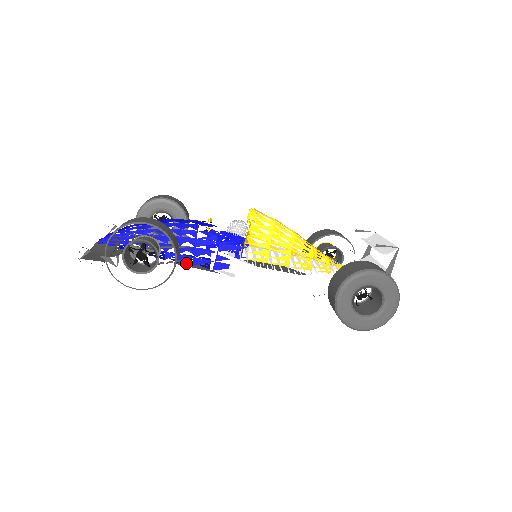
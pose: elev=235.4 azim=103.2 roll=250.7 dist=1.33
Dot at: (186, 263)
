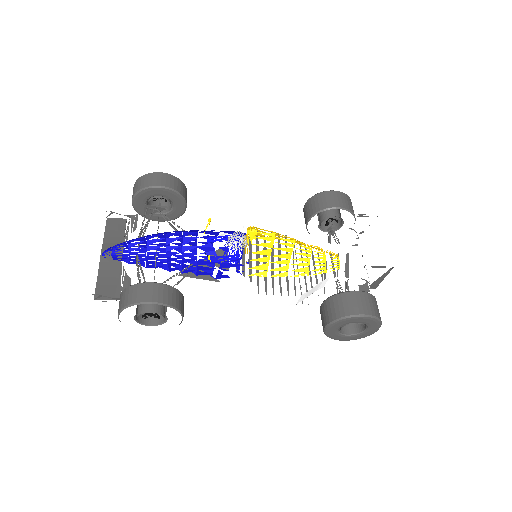
Dot at: occluded
